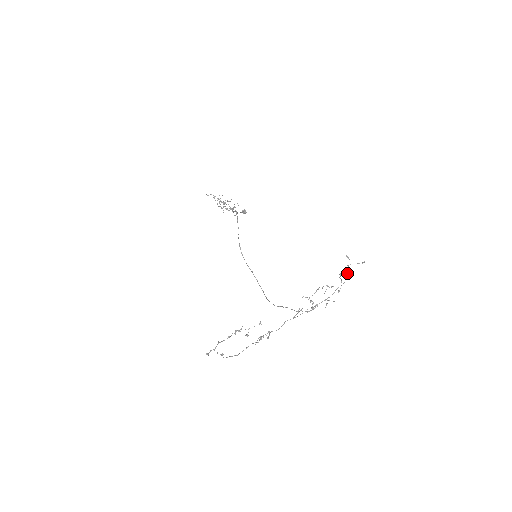
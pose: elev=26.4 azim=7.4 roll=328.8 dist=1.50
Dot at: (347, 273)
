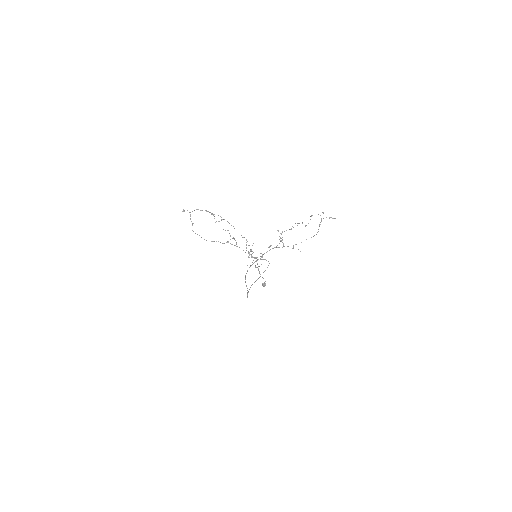
Dot at: occluded
